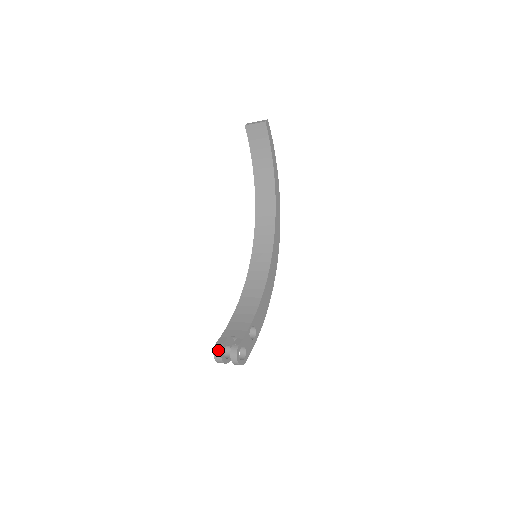
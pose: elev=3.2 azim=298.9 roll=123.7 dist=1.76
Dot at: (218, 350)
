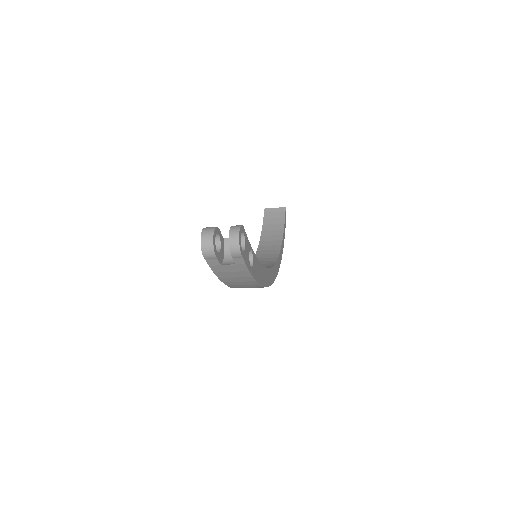
Dot at: (212, 227)
